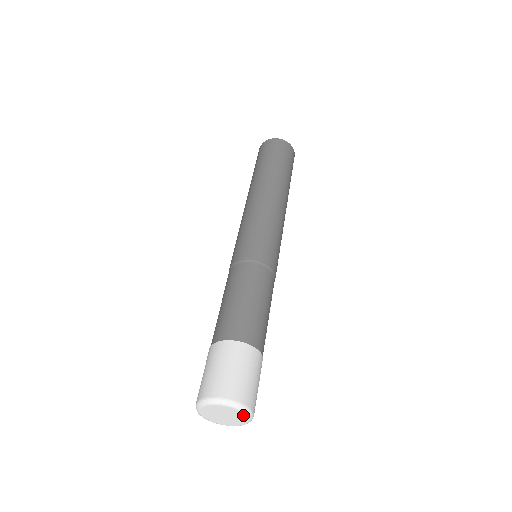
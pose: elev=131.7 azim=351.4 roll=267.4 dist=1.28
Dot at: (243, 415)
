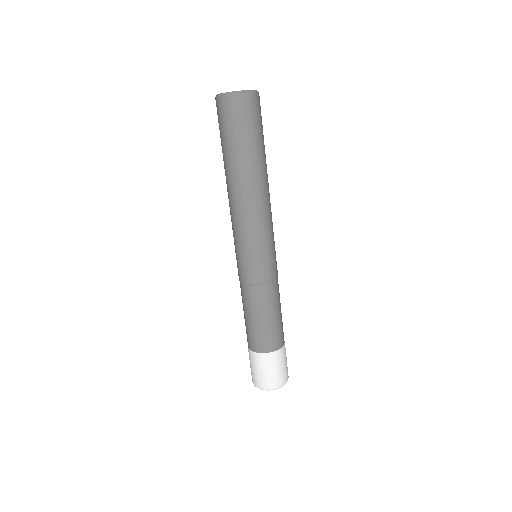
Dot at: occluded
